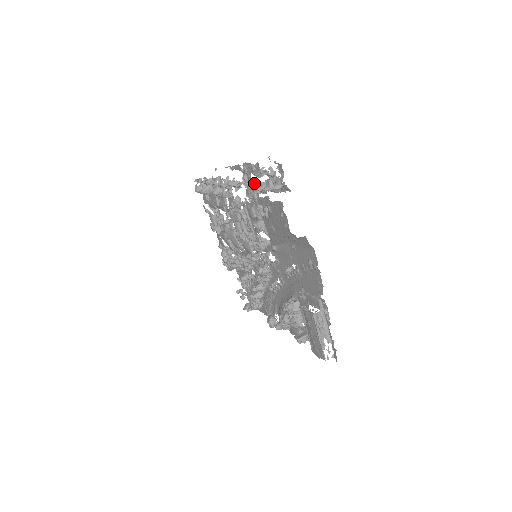
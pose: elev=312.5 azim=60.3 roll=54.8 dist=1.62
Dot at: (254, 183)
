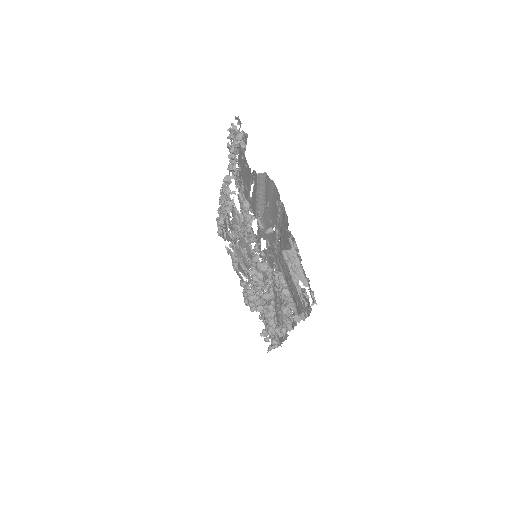
Dot at: (229, 154)
